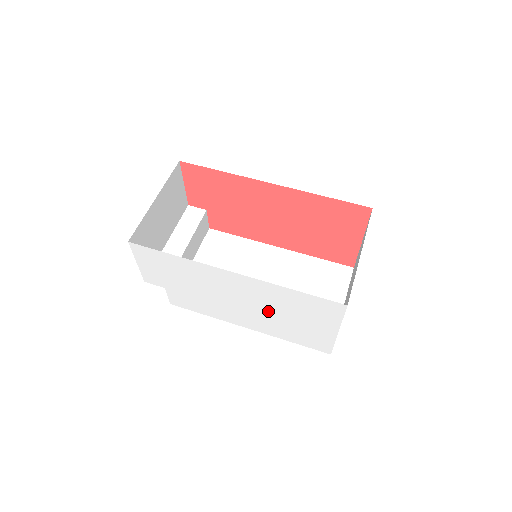
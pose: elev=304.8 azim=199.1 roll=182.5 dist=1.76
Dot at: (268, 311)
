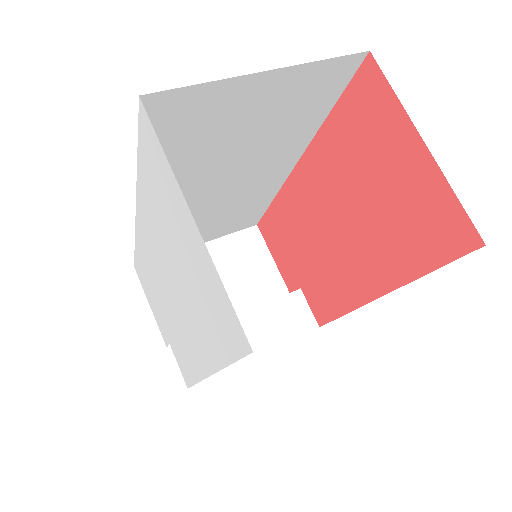
Dot at: (175, 273)
